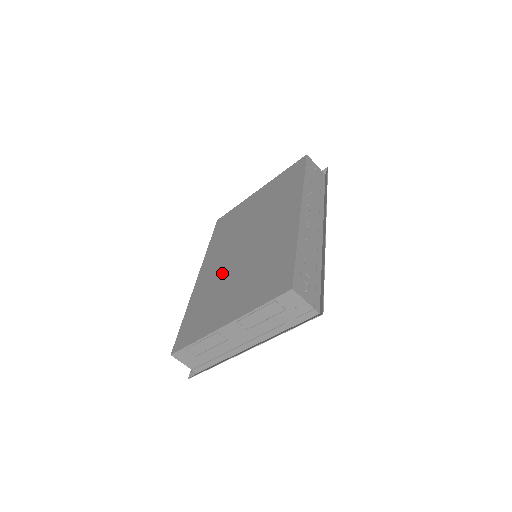
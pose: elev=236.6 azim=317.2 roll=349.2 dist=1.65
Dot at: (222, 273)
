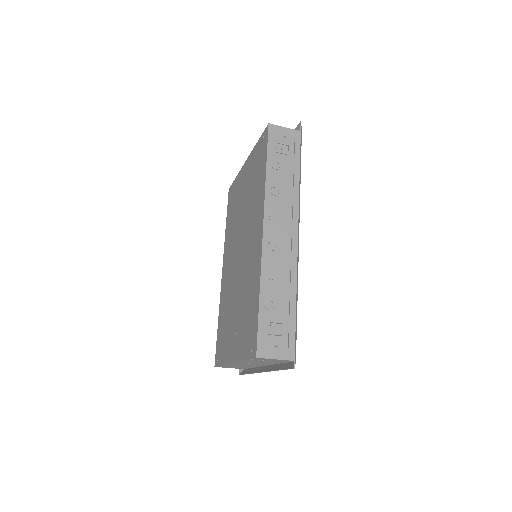
Dot at: (230, 284)
